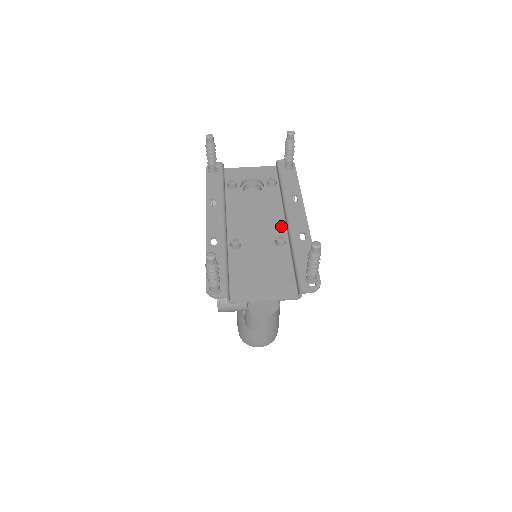
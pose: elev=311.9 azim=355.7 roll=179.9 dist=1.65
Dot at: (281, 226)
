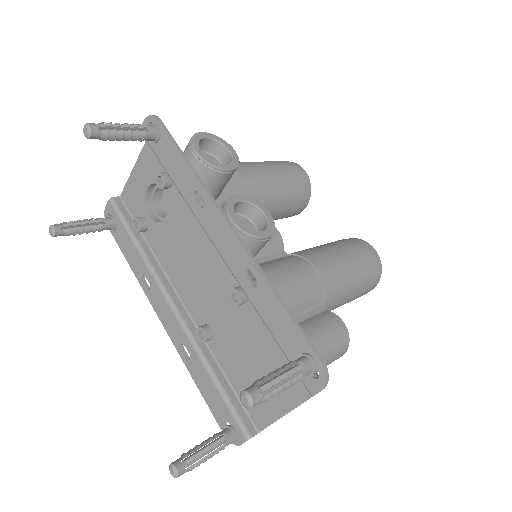
Dot at: occluded
